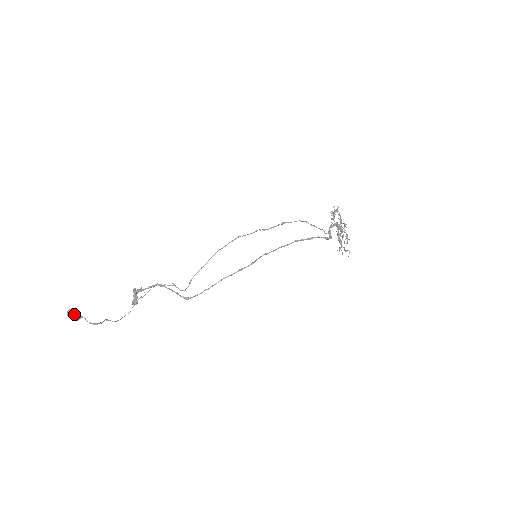
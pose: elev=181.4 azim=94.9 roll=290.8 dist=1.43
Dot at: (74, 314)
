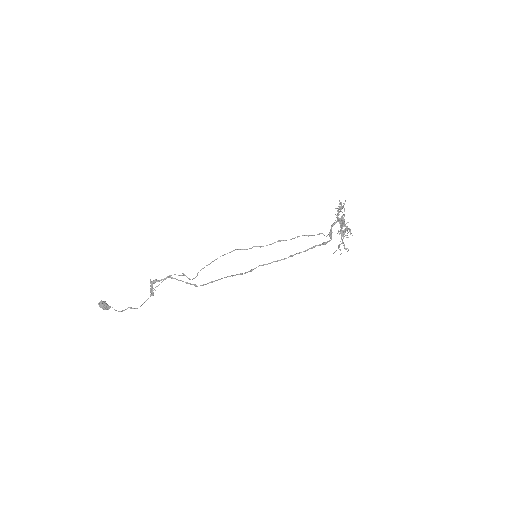
Dot at: (104, 307)
